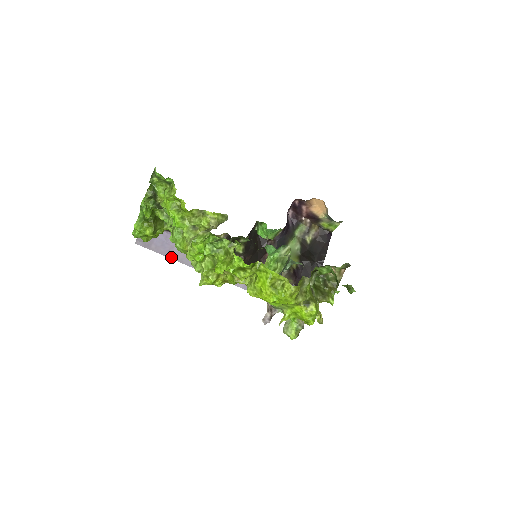
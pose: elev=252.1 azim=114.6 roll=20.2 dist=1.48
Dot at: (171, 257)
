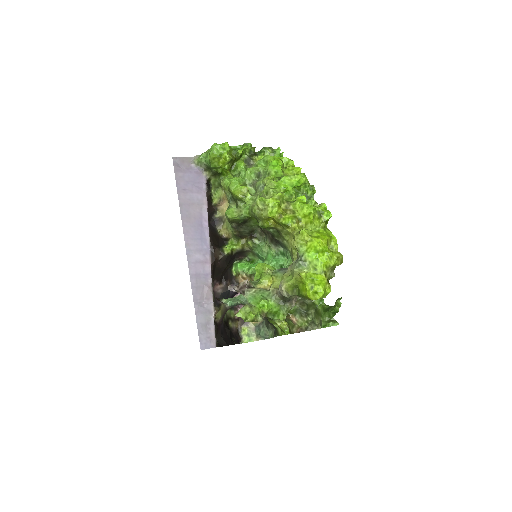
Dot at: (179, 194)
